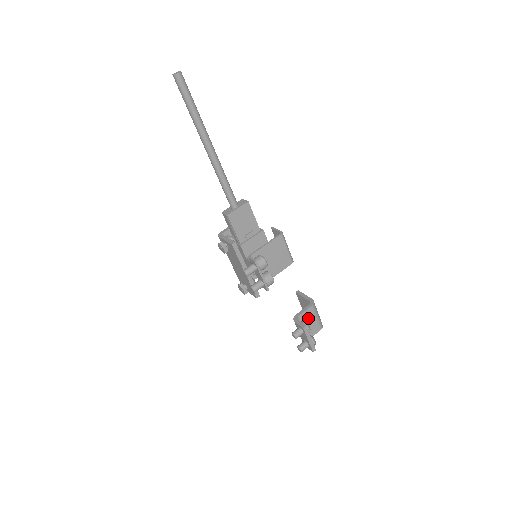
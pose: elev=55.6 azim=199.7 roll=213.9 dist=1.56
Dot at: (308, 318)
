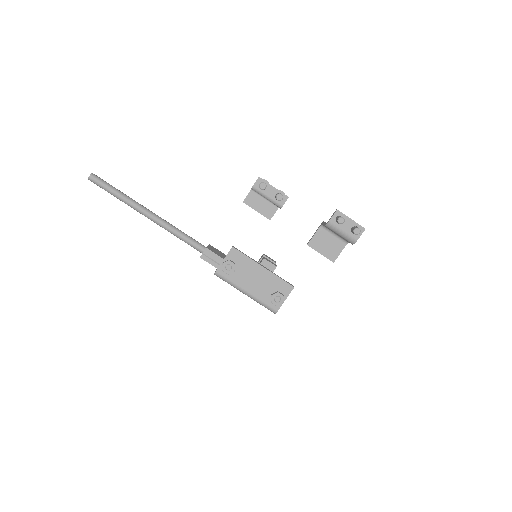
Dot at: occluded
